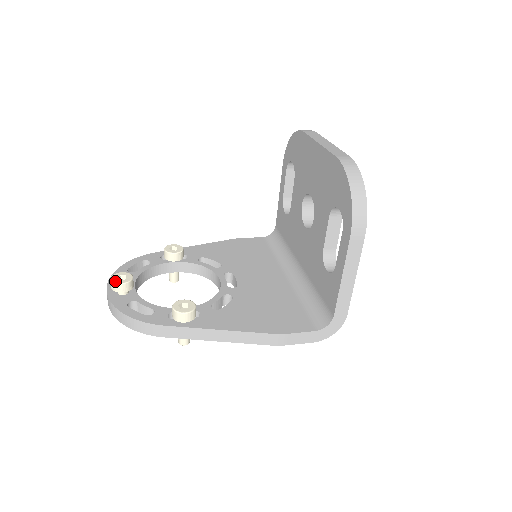
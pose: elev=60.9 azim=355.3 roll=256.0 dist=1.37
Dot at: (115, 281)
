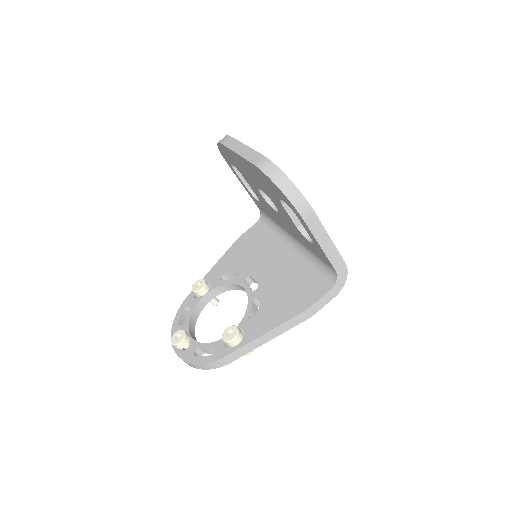
Dot at: (175, 343)
